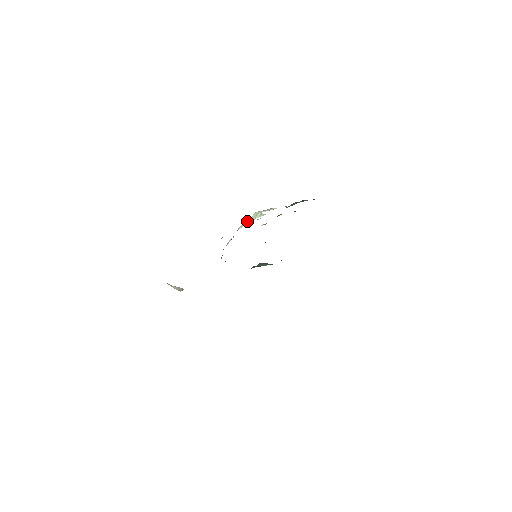
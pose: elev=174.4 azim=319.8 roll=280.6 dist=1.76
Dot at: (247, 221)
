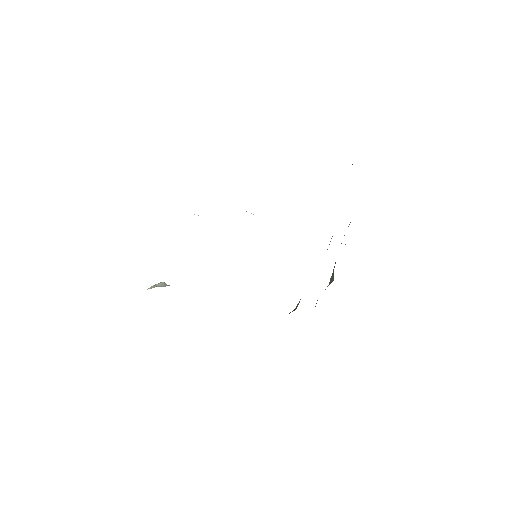
Dot at: occluded
